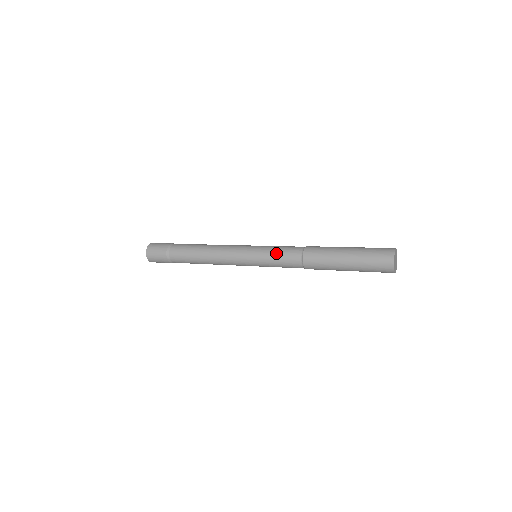
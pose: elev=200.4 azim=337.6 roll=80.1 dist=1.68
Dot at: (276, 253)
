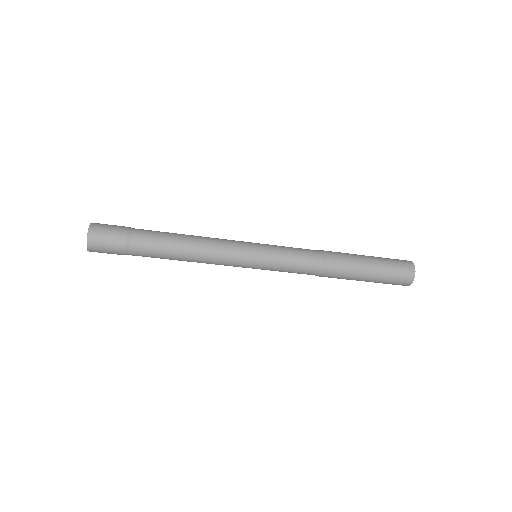
Dot at: (290, 259)
